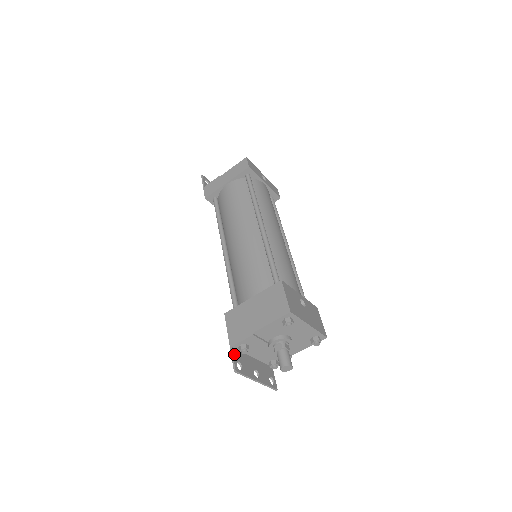
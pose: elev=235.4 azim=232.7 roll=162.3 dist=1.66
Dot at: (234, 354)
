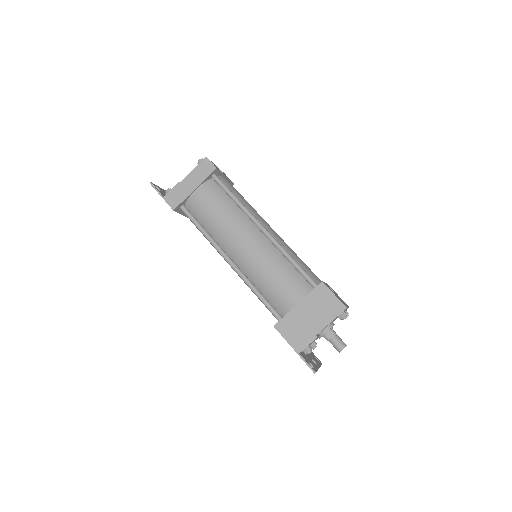
Dot at: (304, 359)
